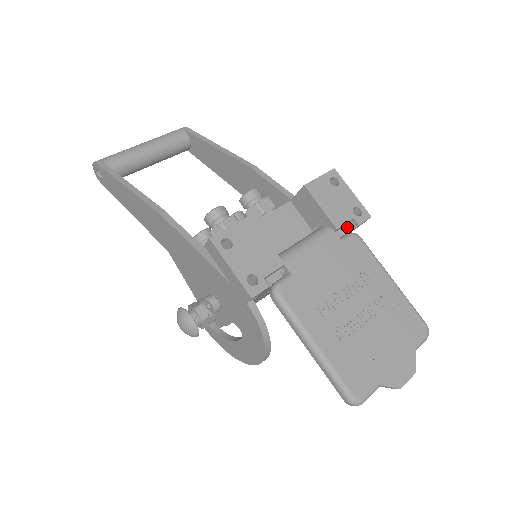
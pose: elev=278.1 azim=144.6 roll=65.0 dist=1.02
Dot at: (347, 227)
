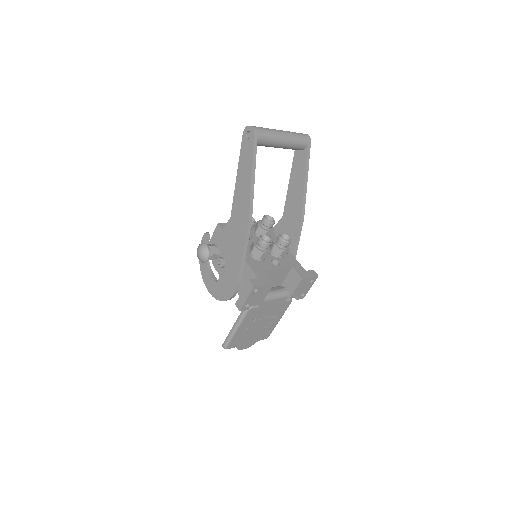
Dot at: occluded
